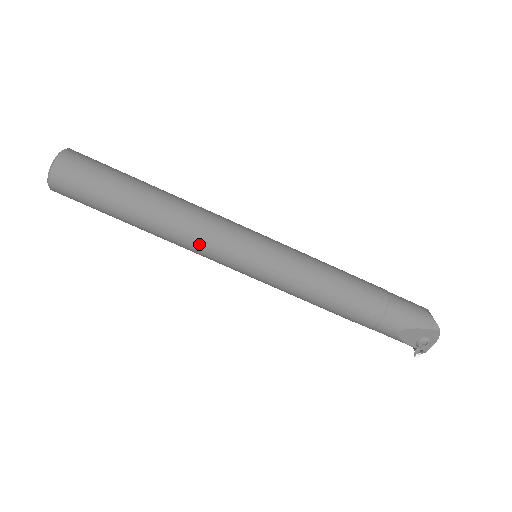
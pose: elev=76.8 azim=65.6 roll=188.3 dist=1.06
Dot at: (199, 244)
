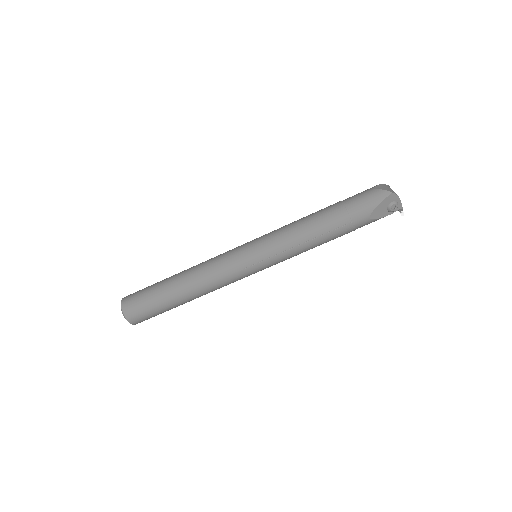
Dot at: (221, 282)
